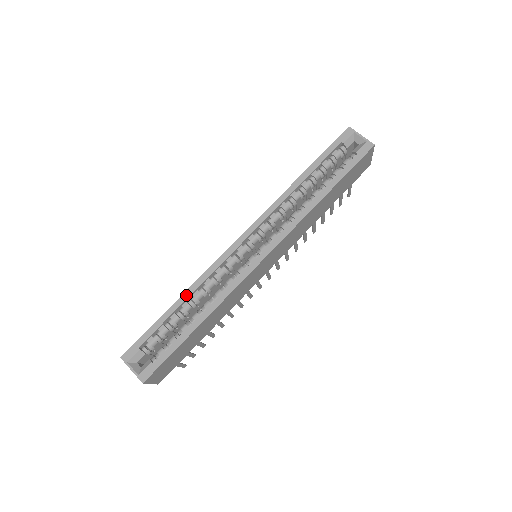
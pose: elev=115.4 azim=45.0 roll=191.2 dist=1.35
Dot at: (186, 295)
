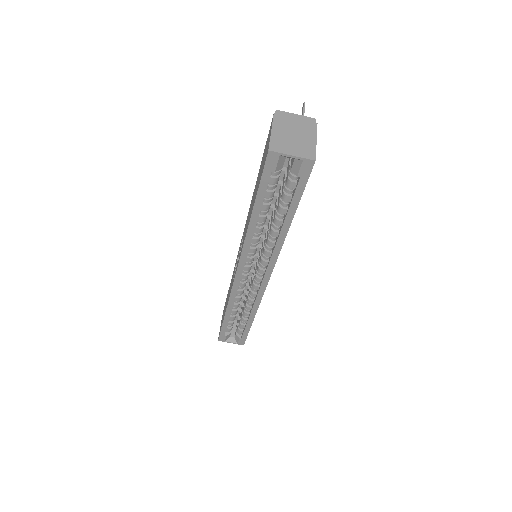
Dot at: (229, 311)
